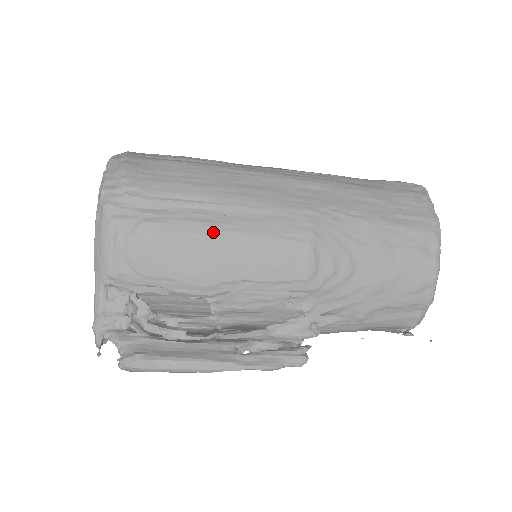
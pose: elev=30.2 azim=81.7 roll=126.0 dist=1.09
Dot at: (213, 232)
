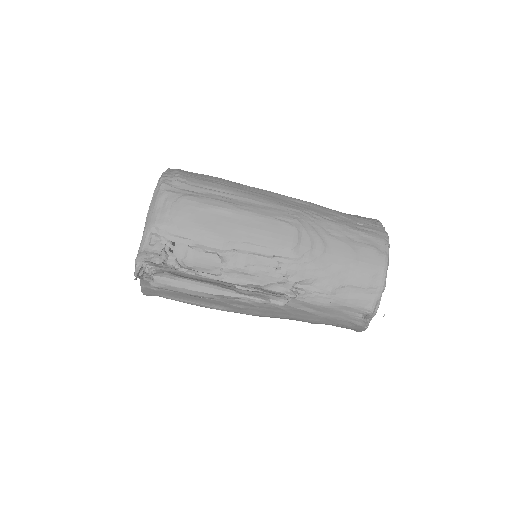
Dot at: (230, 208)
